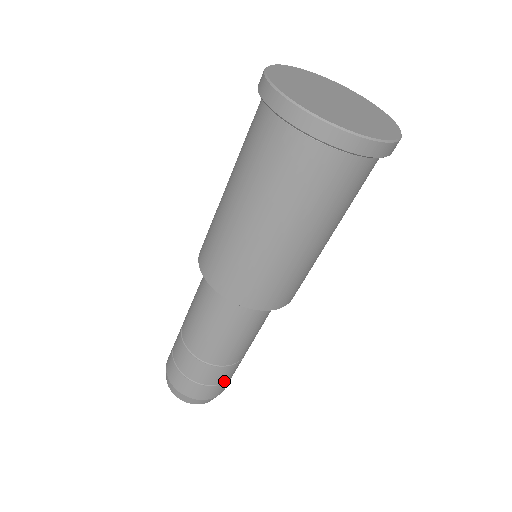
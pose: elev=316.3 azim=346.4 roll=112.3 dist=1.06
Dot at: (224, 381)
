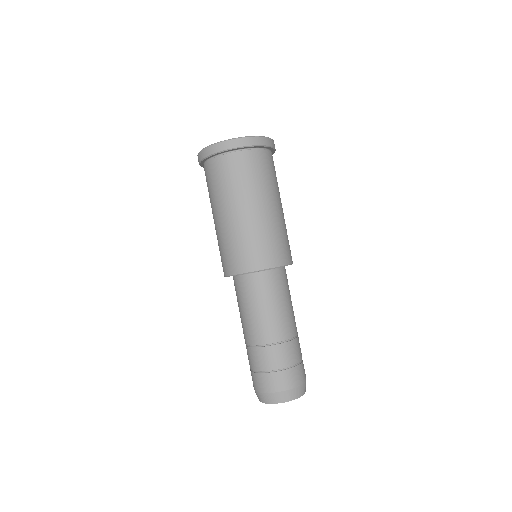
Dot at: (275, 368)
